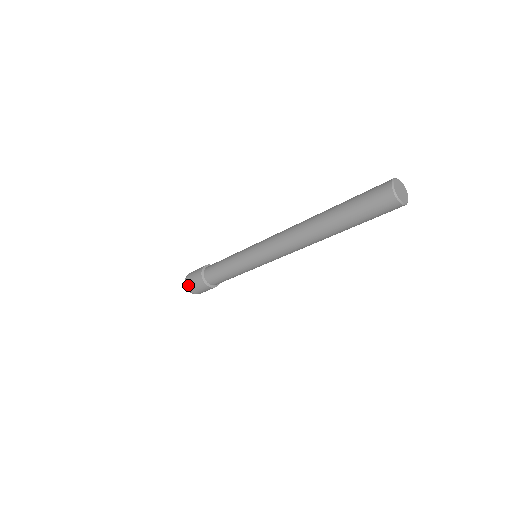
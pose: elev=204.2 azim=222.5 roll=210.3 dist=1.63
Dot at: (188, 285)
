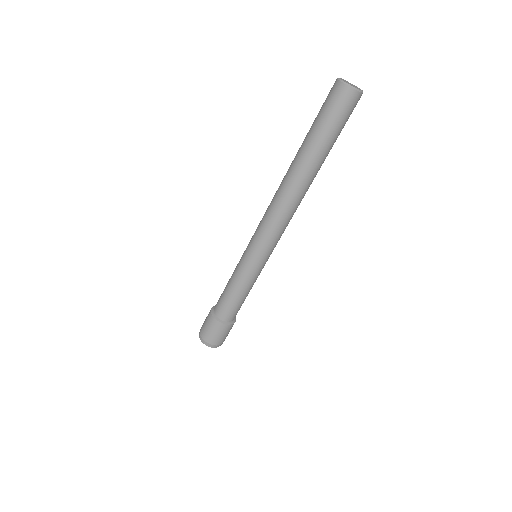
Dot at: occluded
